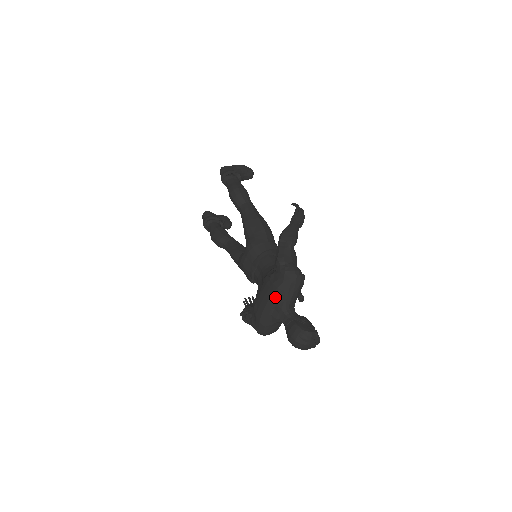
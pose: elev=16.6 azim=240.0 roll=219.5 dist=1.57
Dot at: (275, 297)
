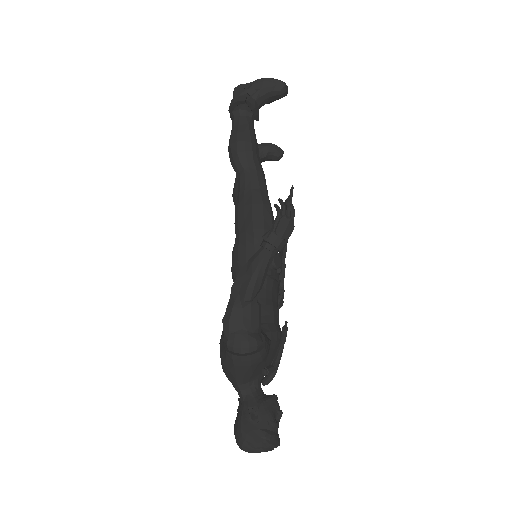
Dot at: (225, 370)
